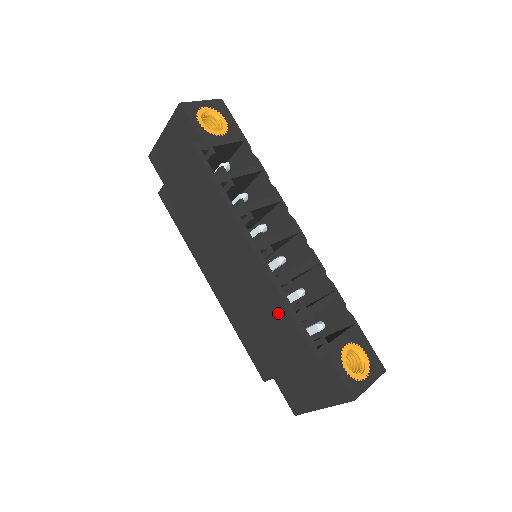
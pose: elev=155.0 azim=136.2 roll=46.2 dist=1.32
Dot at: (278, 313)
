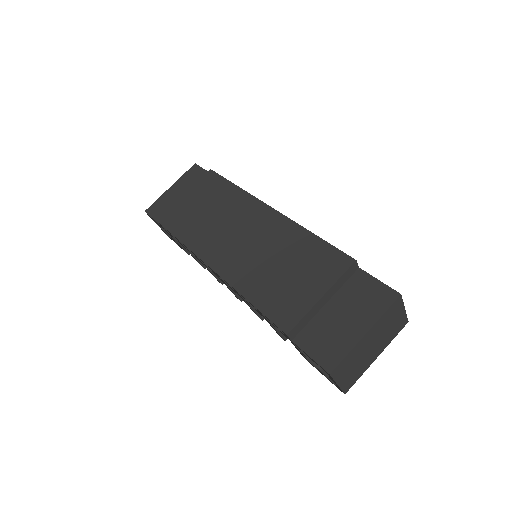
Dot at: (303, 244)
